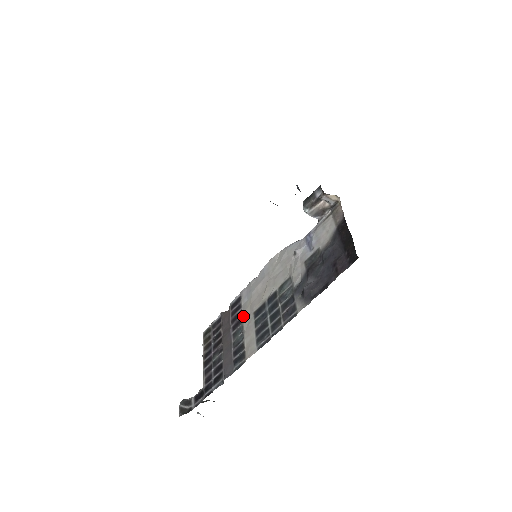
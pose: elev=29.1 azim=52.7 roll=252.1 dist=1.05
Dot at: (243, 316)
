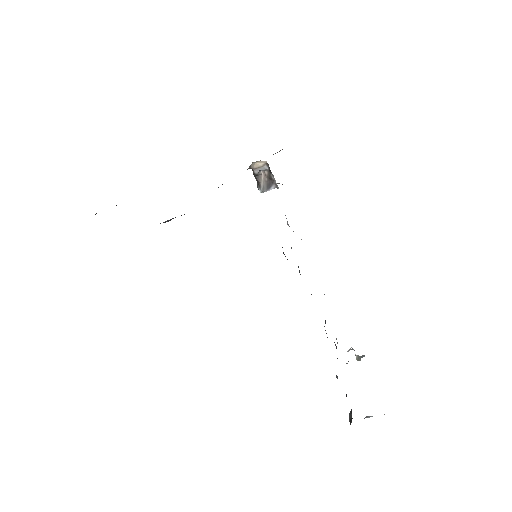
Dot at: occluded
